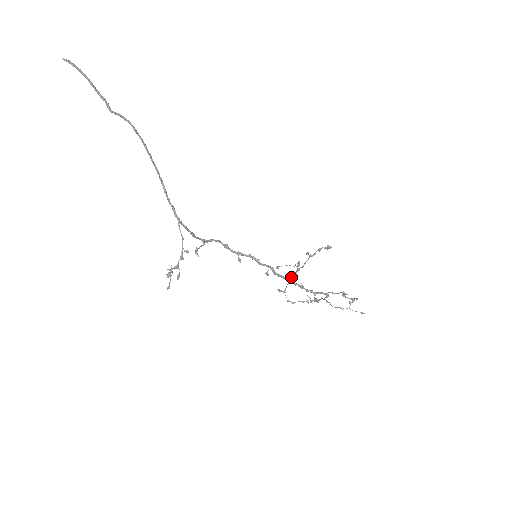
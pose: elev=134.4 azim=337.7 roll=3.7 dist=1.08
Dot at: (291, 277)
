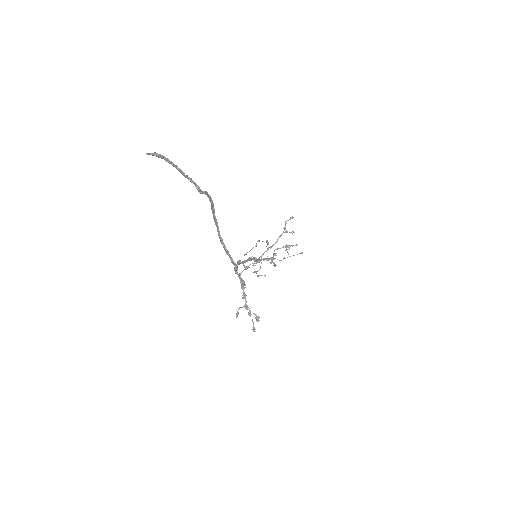
Dot at: occluded
